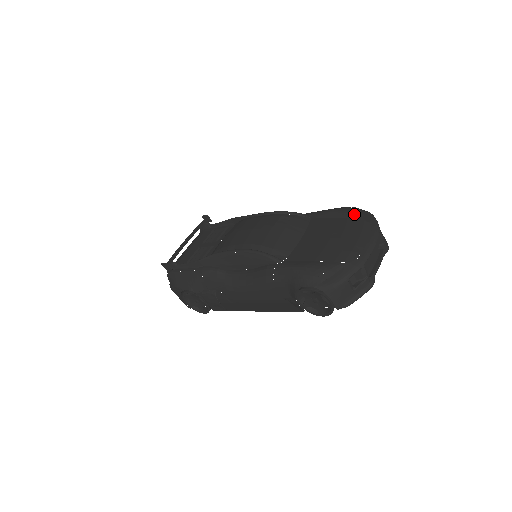
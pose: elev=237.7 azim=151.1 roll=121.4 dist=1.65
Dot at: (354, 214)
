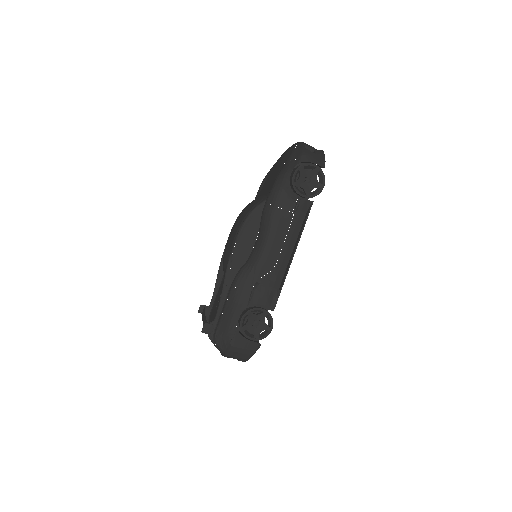
Dot at: (273, 165)
